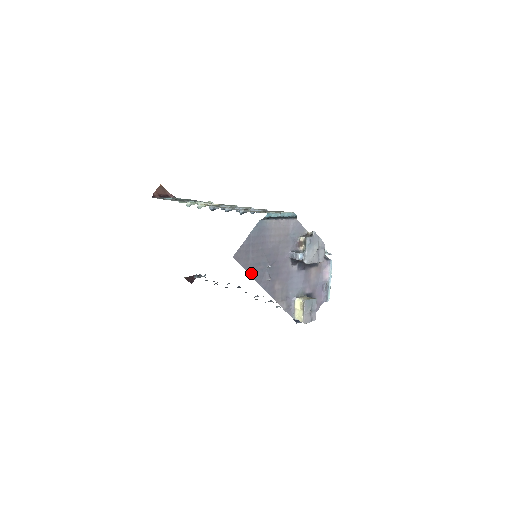
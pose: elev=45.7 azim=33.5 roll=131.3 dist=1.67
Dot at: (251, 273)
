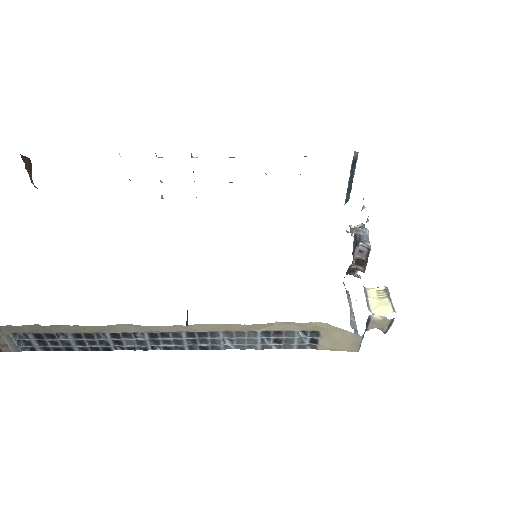
Dot at: occluded
